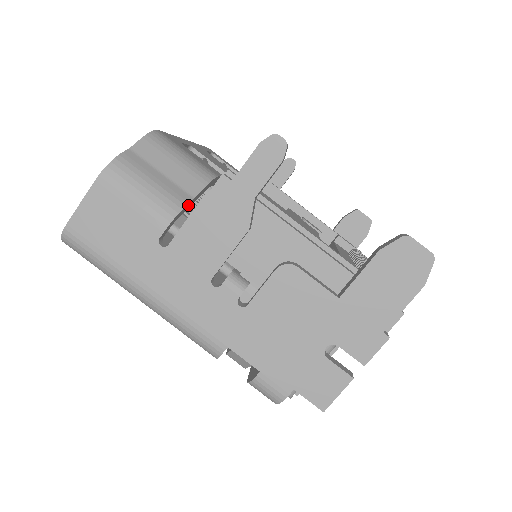
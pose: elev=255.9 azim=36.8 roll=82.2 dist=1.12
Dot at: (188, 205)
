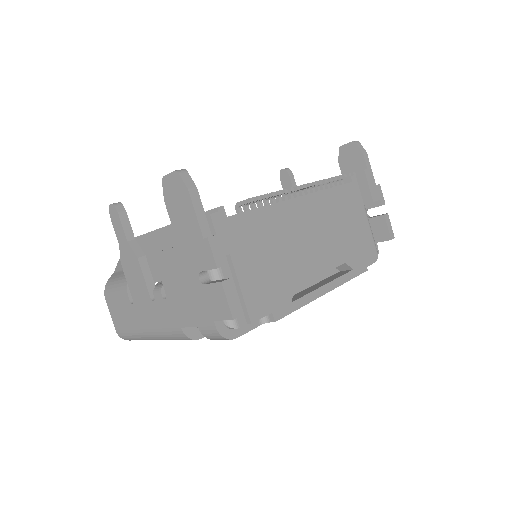
Dot at: occluded
